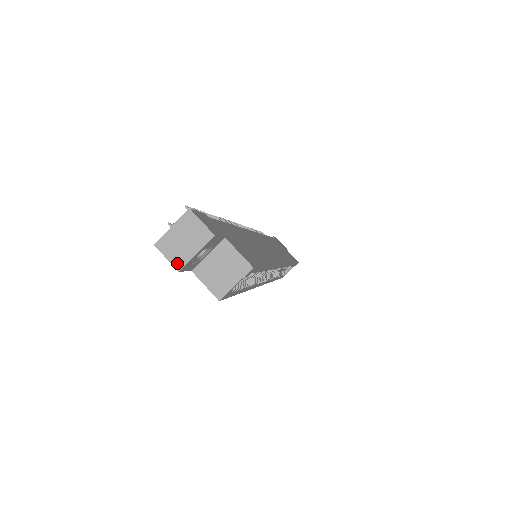
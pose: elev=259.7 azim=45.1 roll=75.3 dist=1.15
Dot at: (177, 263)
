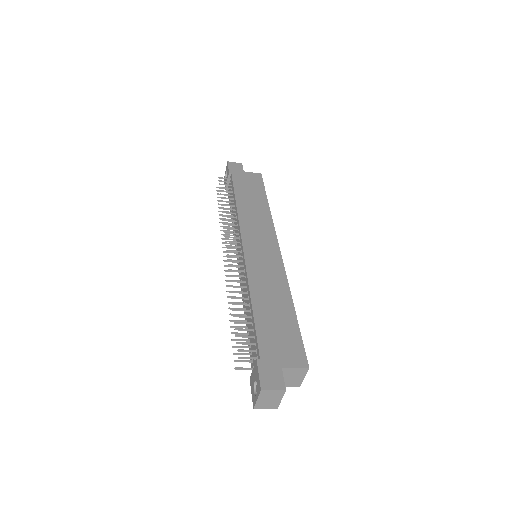
Dot at: (274, 407)
